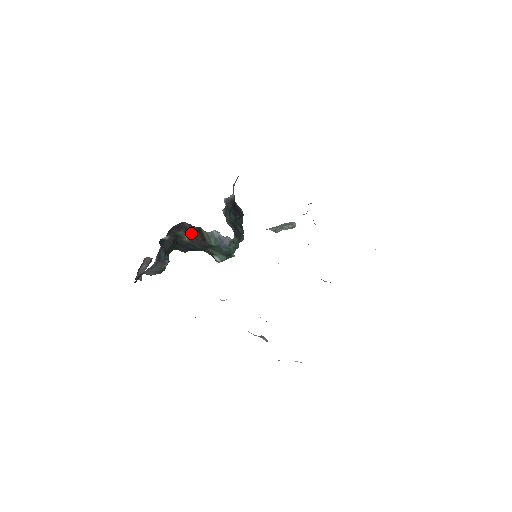
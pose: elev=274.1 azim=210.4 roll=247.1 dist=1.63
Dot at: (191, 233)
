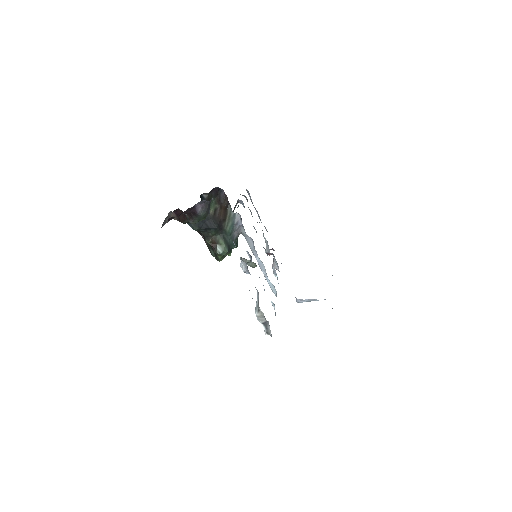
Dot at: (218, 207)
